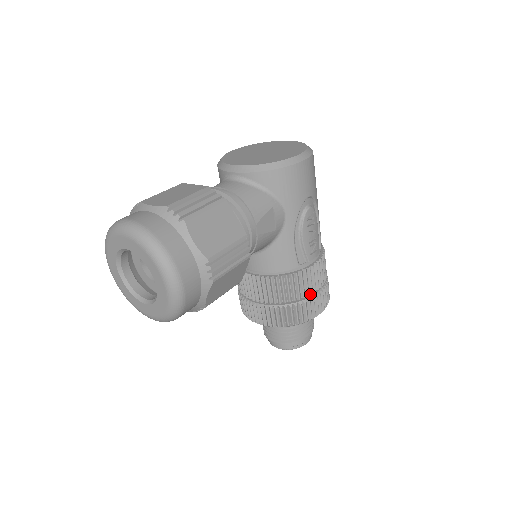
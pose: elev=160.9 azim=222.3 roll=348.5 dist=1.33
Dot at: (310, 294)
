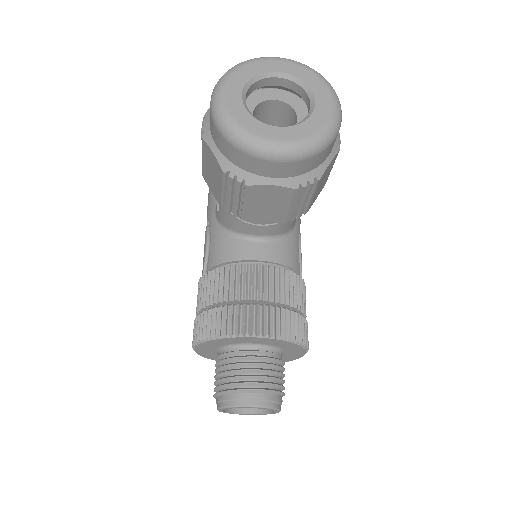
Dot at: (304, 316)
